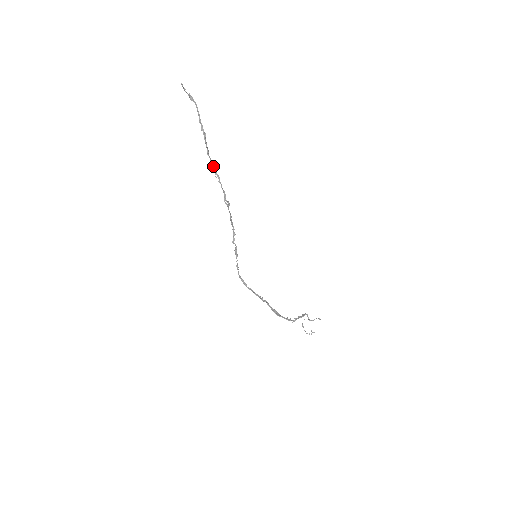
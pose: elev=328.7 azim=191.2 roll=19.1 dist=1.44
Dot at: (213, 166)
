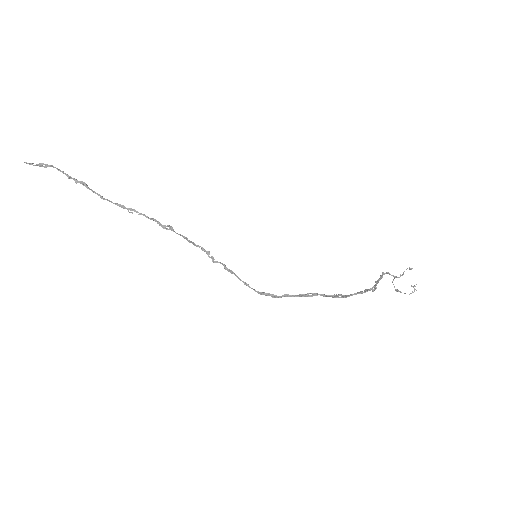
Dot at: (118, 205)
